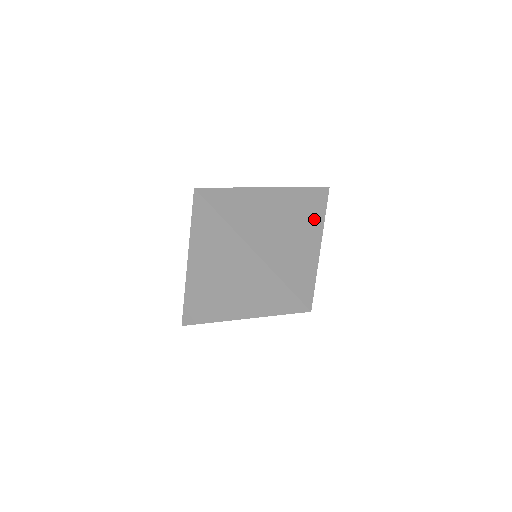
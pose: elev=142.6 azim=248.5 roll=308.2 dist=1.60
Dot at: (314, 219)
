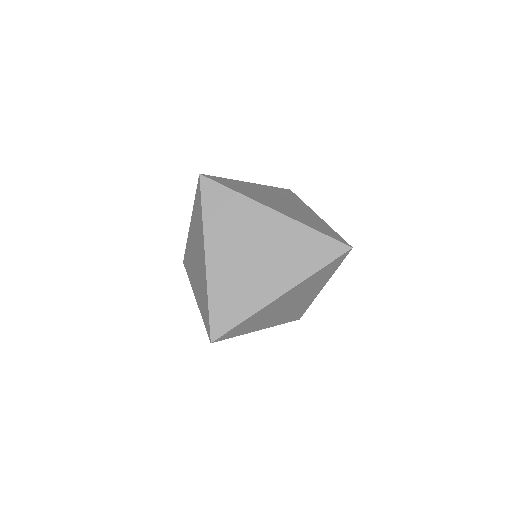
Dot at: (299, 203)
